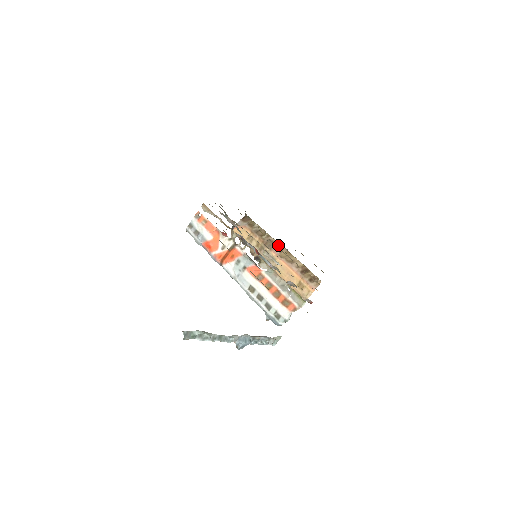
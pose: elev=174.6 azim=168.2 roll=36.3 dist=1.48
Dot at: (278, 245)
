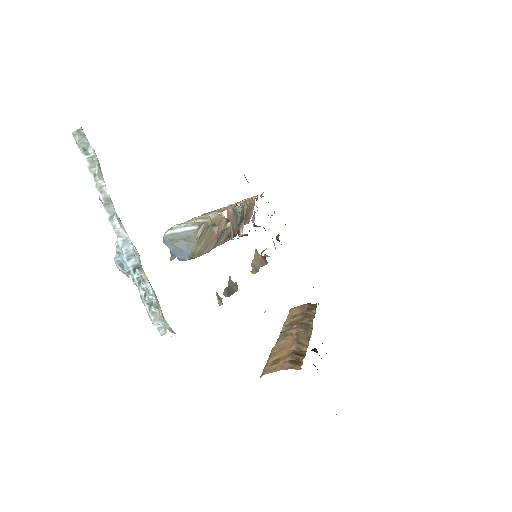
Dot at: (309, 329)
